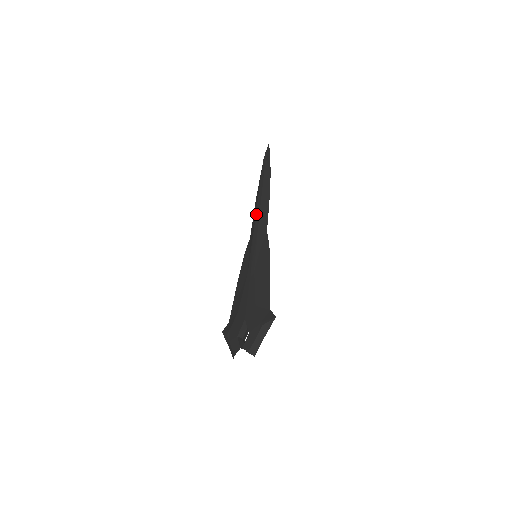
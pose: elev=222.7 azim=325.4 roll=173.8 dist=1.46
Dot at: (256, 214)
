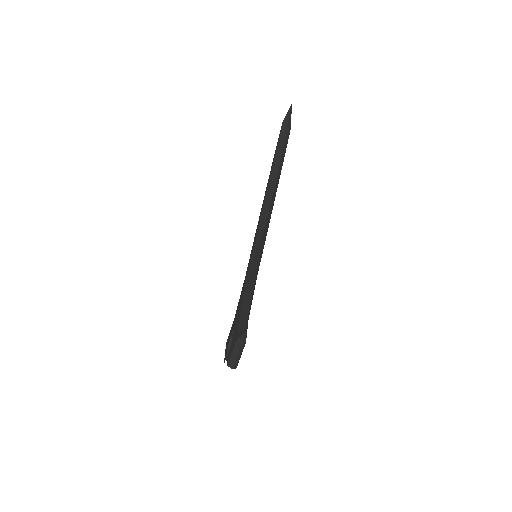
Dot at: (262, 206)
